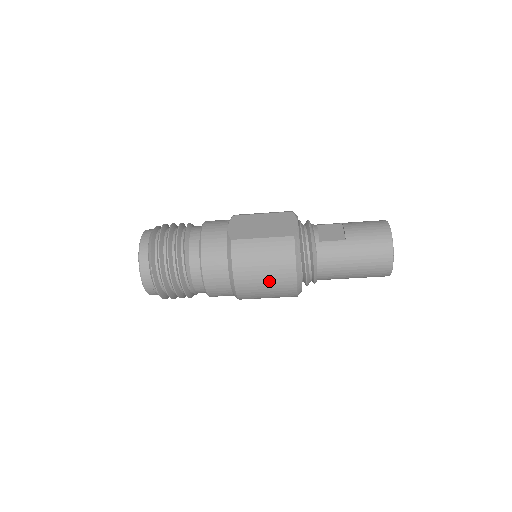
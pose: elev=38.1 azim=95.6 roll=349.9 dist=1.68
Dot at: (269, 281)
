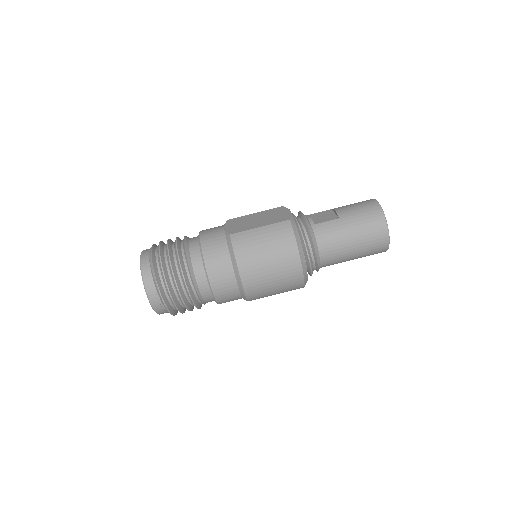
Dot at: (274, 267)
